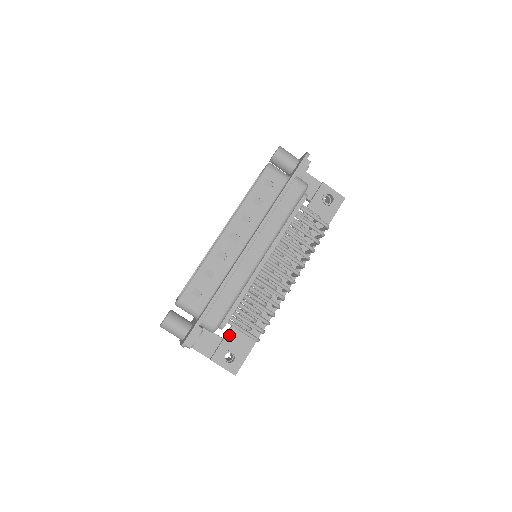
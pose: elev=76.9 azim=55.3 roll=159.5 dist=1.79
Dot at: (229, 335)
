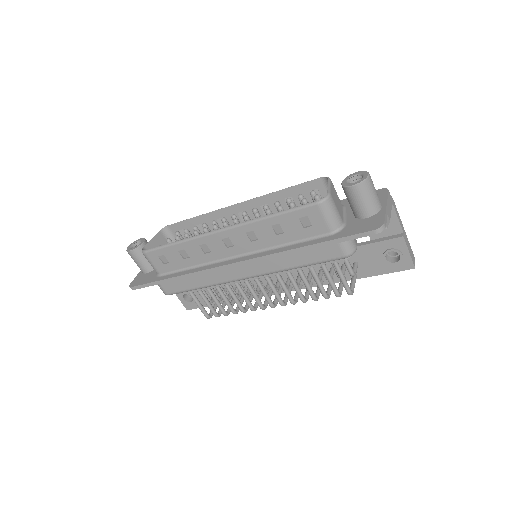
Dot at: occluded
